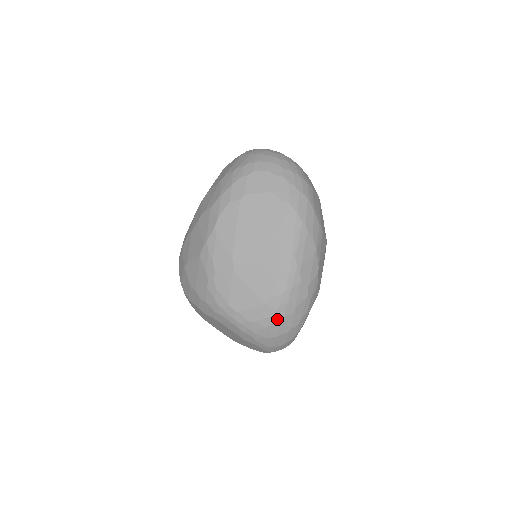
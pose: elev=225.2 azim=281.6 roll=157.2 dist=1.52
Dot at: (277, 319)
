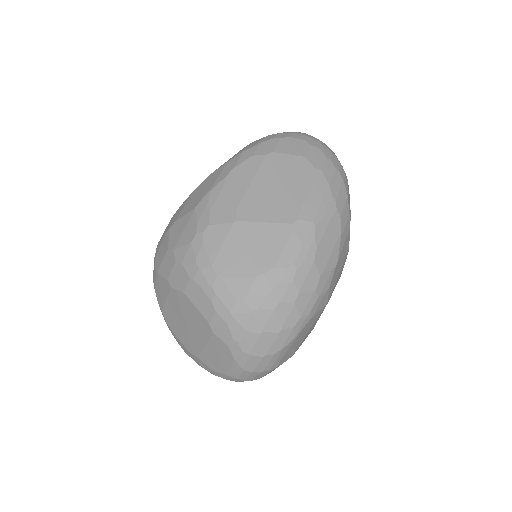
Dot at: (270, 302)
